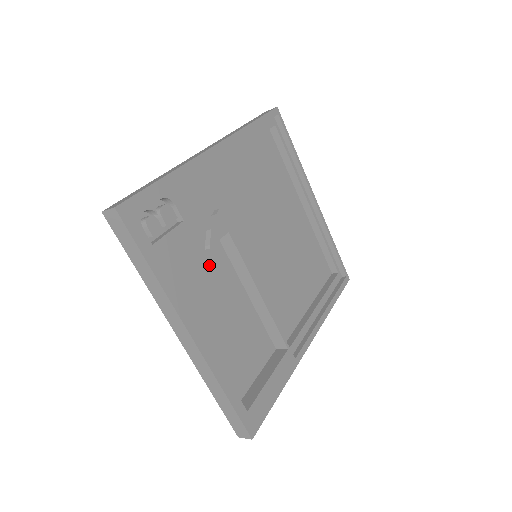
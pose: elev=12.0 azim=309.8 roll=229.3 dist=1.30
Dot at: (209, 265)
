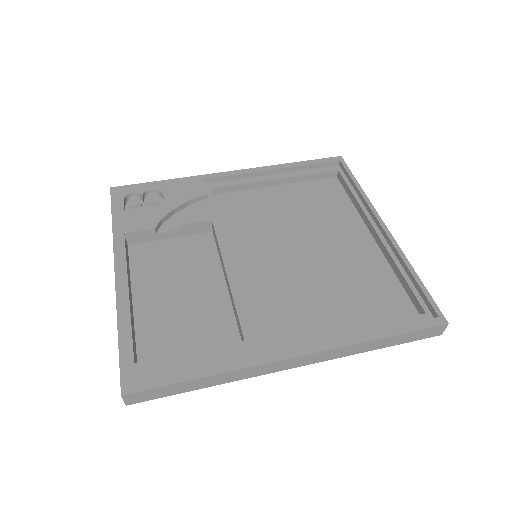
Dot at: (189, 248)
